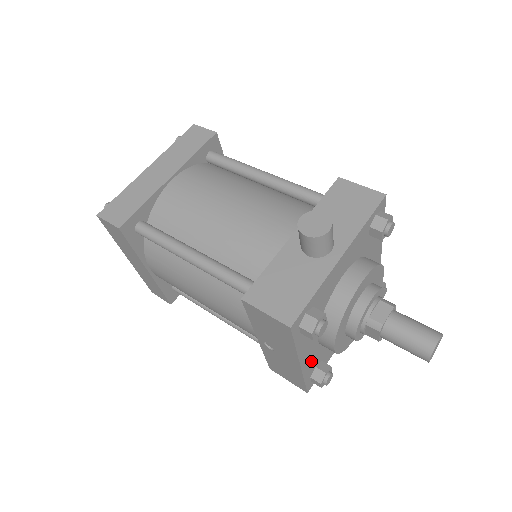
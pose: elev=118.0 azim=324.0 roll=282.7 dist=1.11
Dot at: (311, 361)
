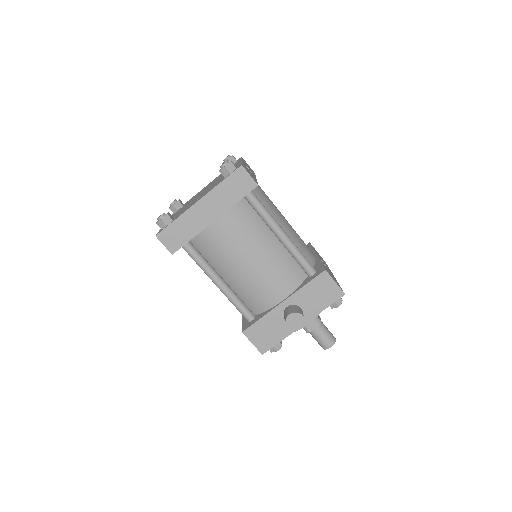
Dot at: occluded
